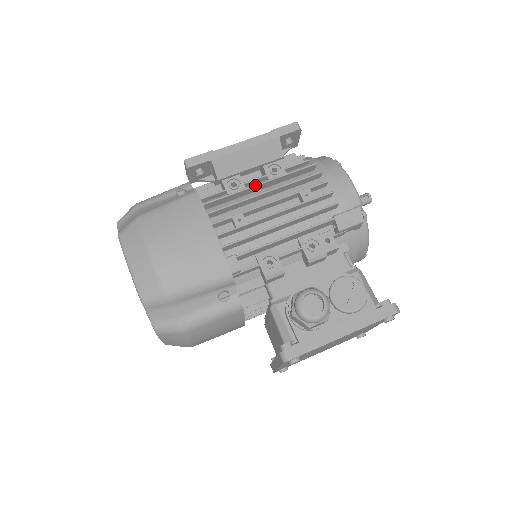
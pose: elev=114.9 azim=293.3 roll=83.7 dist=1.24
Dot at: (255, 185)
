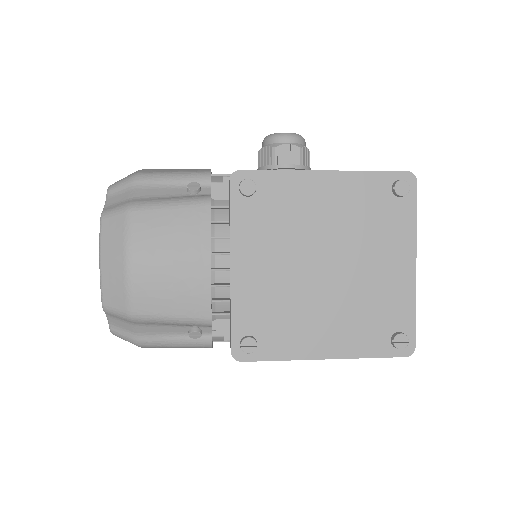
Dot at: occluded
